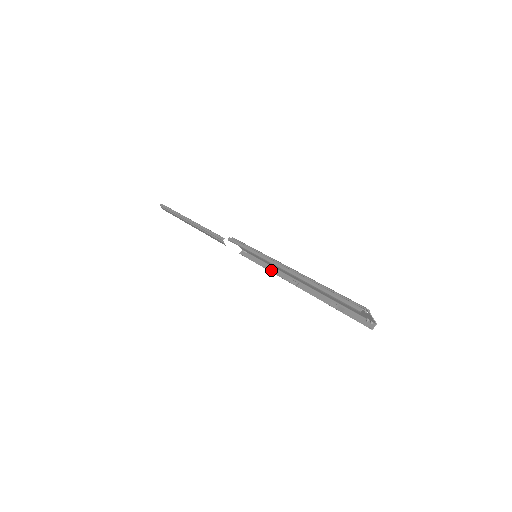
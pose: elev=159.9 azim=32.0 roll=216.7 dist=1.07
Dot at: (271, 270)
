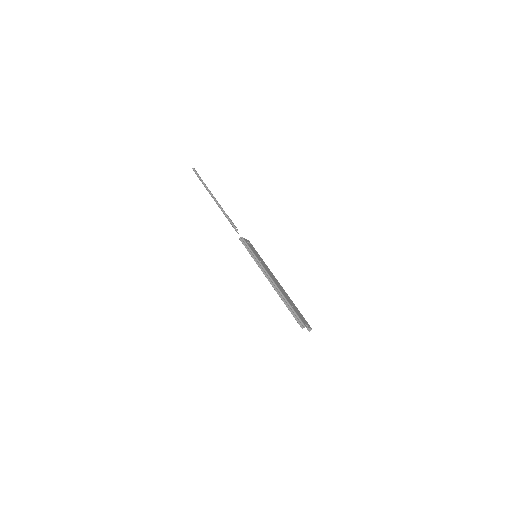
Dot at: occluded
